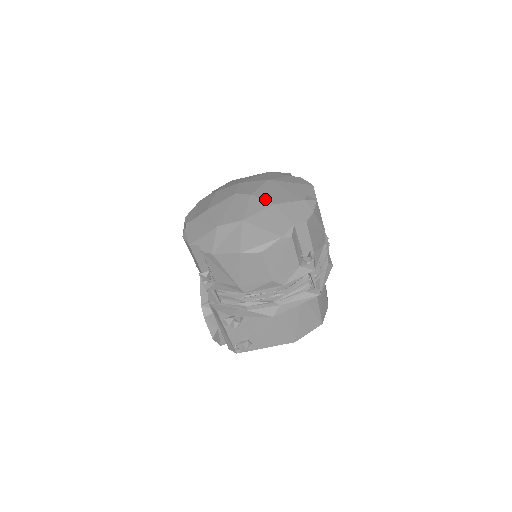
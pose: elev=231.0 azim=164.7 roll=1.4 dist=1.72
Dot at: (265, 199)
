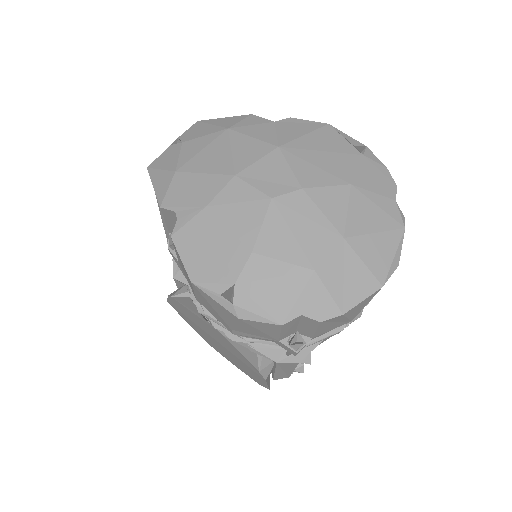
Dot at: (329, 184)
